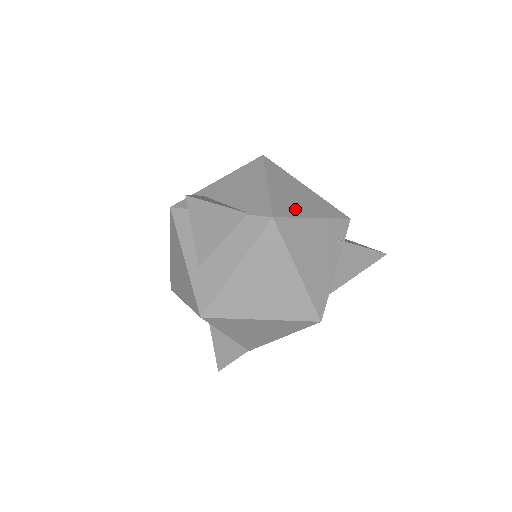
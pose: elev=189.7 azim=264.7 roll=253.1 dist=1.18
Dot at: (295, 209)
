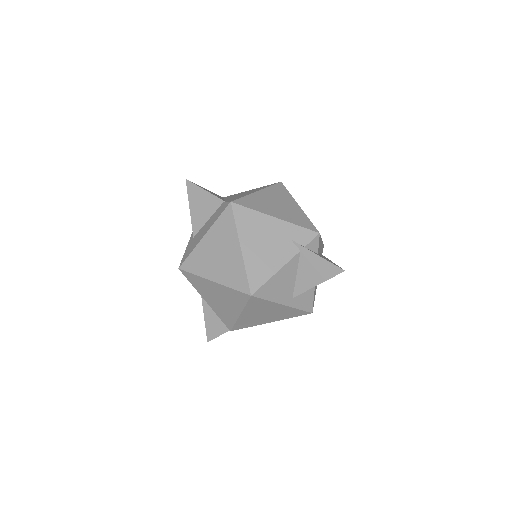
Dot at: (262, 207)
